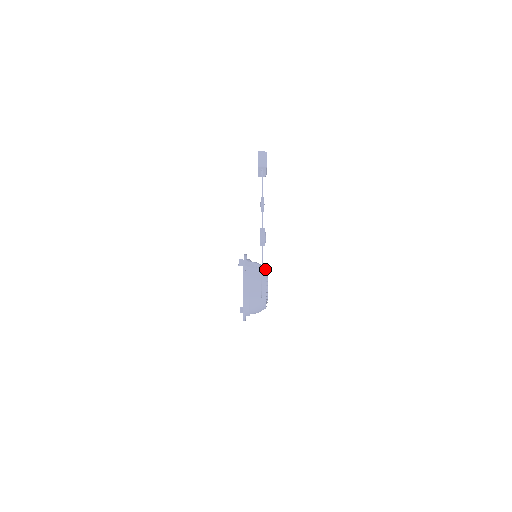
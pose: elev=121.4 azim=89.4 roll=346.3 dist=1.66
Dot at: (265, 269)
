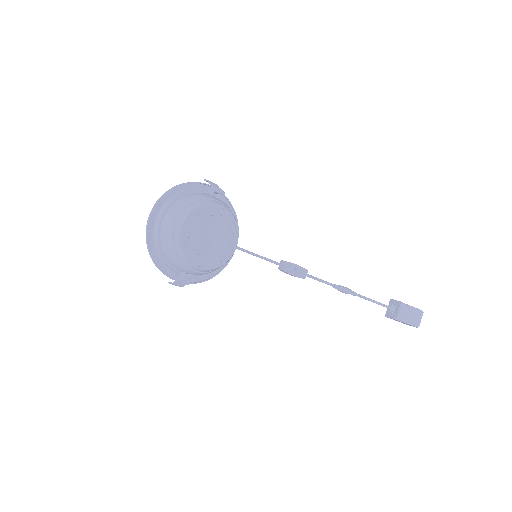
Dot at: (229, 210)
